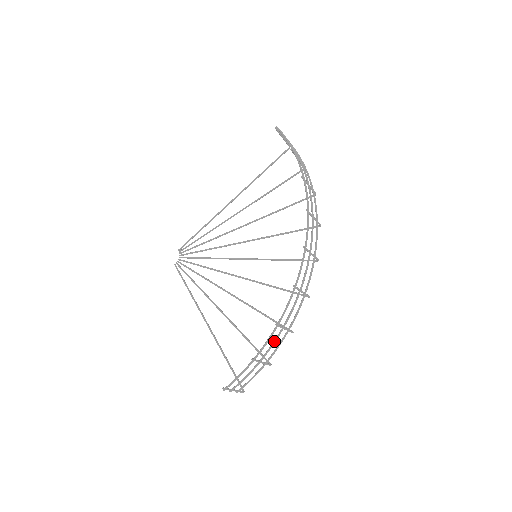
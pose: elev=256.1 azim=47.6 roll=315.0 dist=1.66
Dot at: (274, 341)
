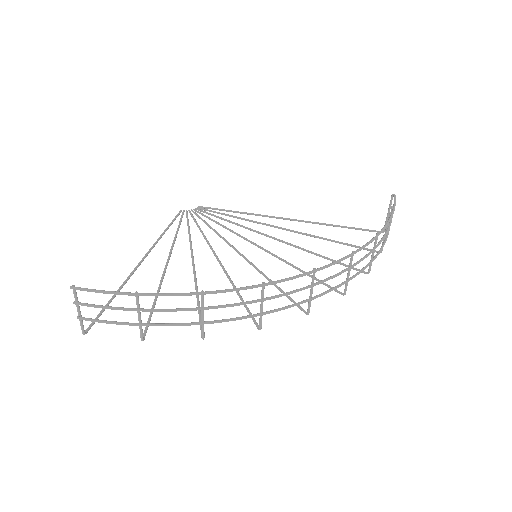
Dot at: (178, 308)
